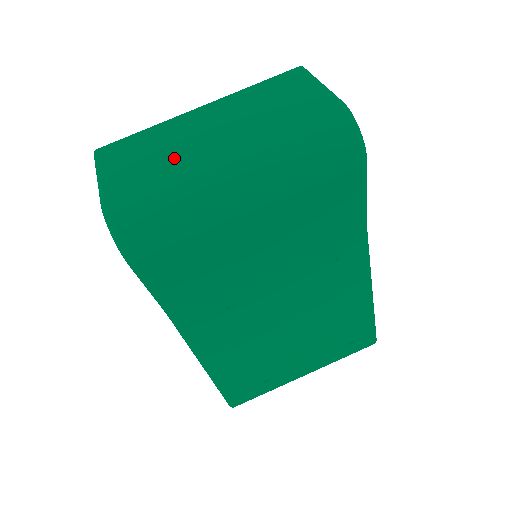
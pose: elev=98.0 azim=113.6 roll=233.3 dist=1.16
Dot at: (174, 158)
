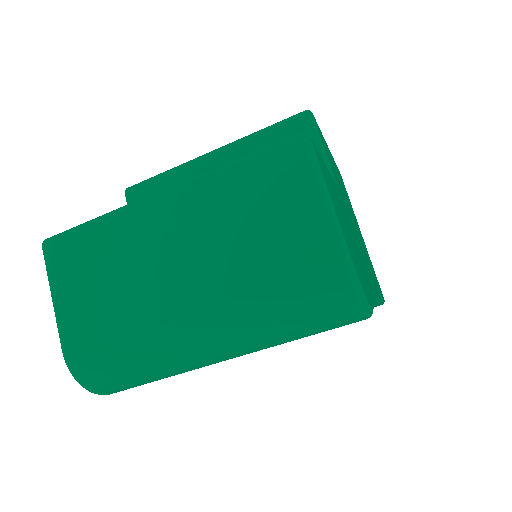
Dot at: (134, 304)
